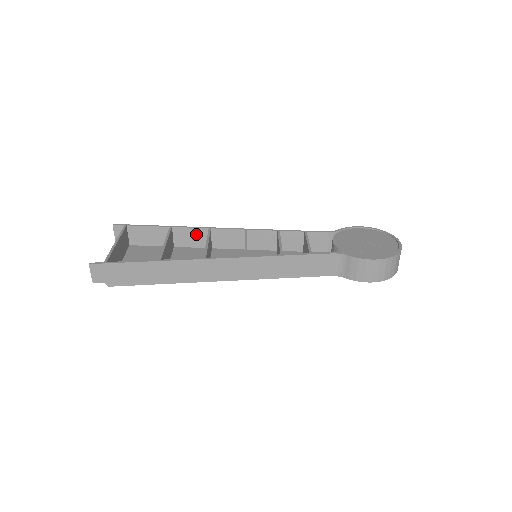
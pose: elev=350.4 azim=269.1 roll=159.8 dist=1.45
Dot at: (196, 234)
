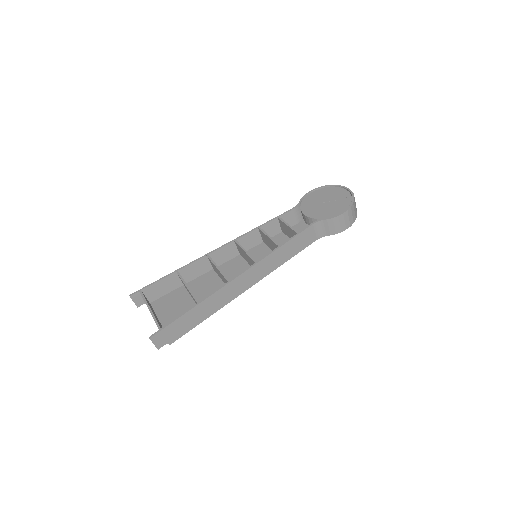
Dot at: (198, 265)
